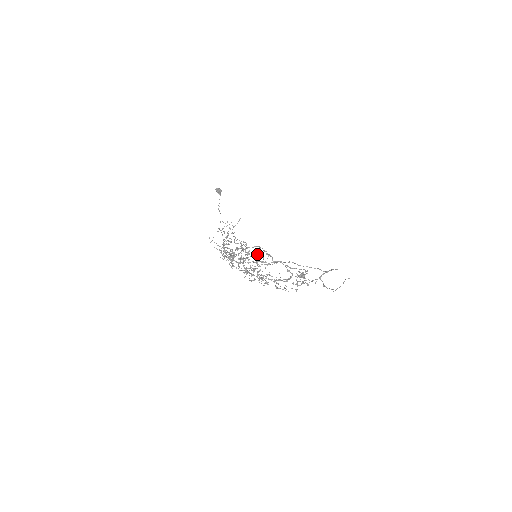
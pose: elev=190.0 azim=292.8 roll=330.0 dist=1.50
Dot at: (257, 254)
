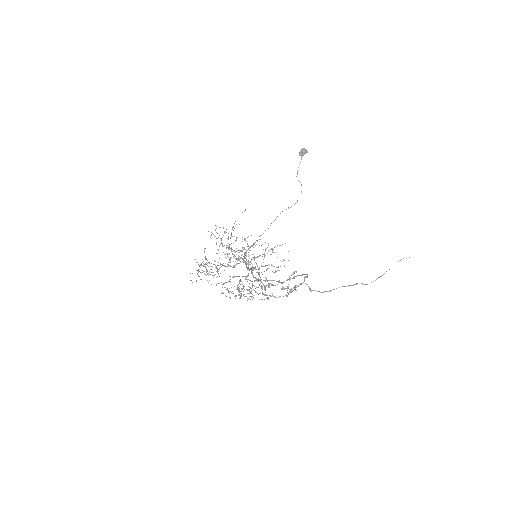
Dot at: occluded
